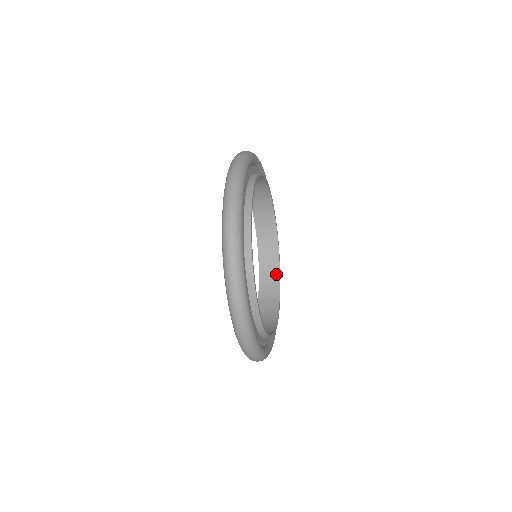
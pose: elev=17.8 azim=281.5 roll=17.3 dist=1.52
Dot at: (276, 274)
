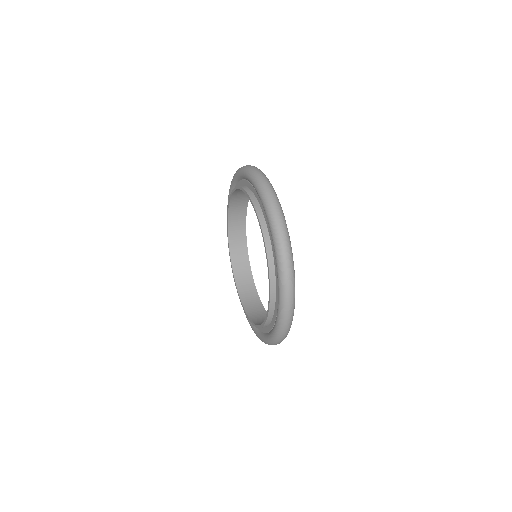
Dot at: (249, 274)
